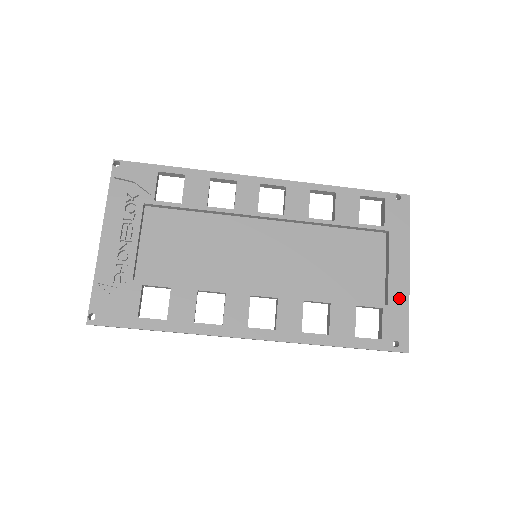
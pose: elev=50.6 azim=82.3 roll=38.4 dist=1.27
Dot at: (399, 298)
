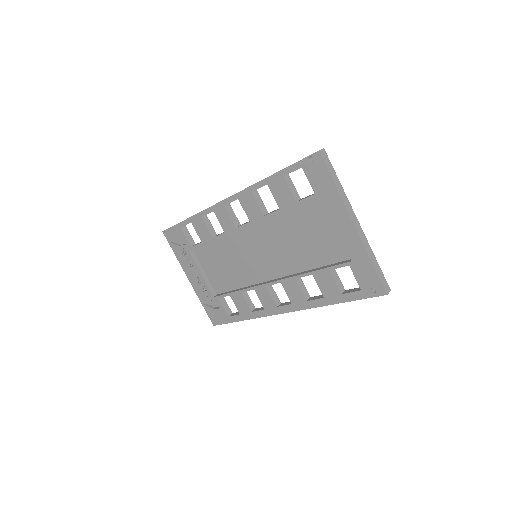
Dot at: (357, 252)
